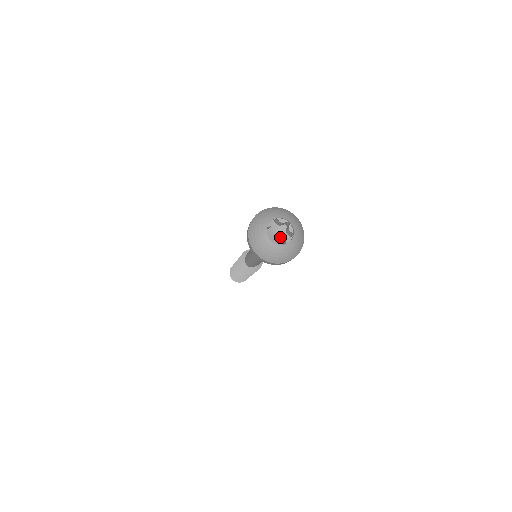
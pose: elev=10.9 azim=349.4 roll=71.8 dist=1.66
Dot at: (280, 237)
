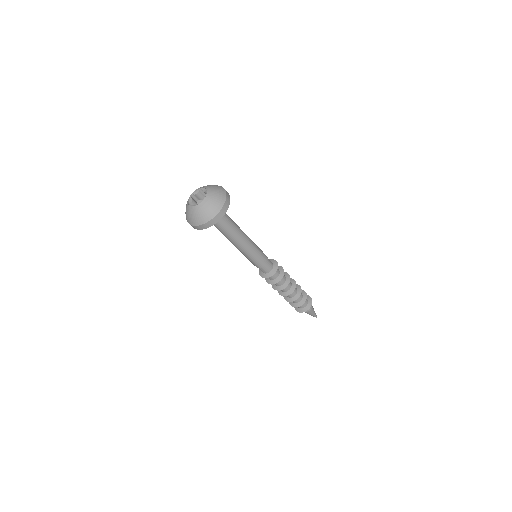
Dot at: occluded
